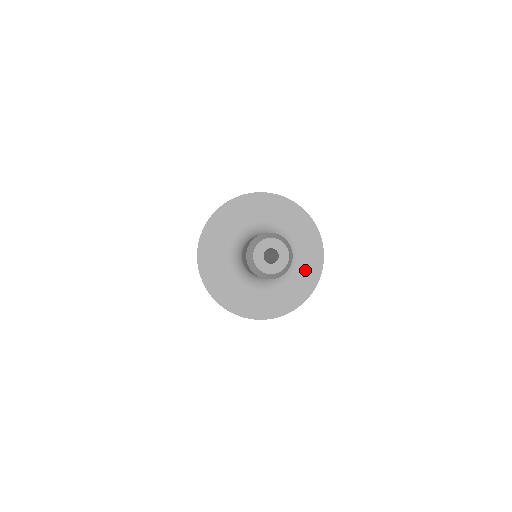
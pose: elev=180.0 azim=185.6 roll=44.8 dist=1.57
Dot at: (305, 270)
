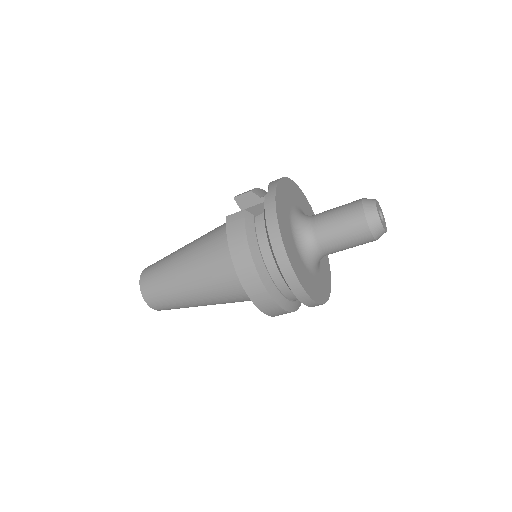
Dot at: (324, 257)
